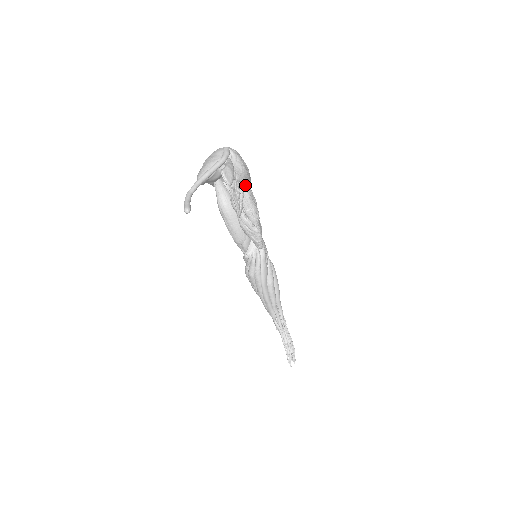
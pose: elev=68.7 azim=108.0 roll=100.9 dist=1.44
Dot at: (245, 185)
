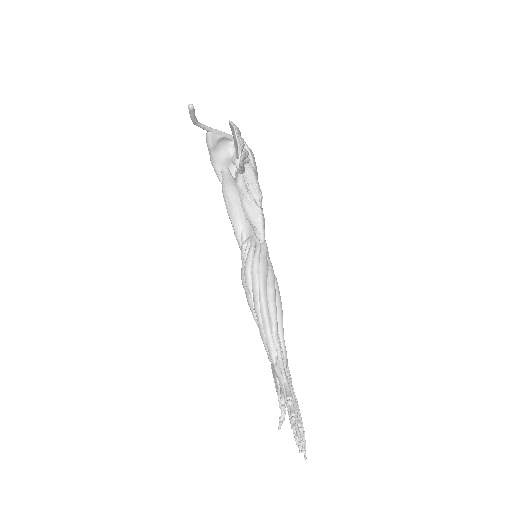
Dot at: (251, 164)
